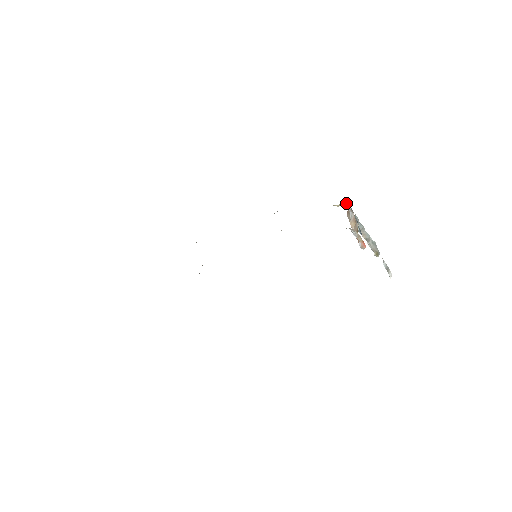
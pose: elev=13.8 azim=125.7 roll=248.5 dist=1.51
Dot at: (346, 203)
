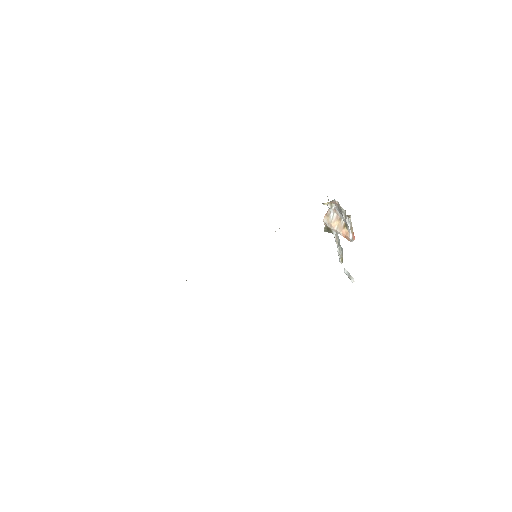
Dot at: (335, 200)
